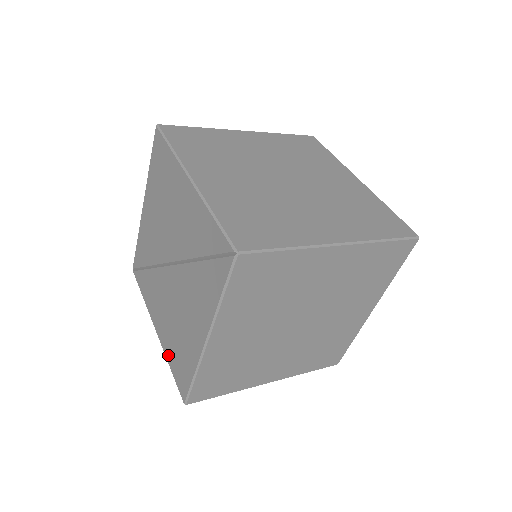
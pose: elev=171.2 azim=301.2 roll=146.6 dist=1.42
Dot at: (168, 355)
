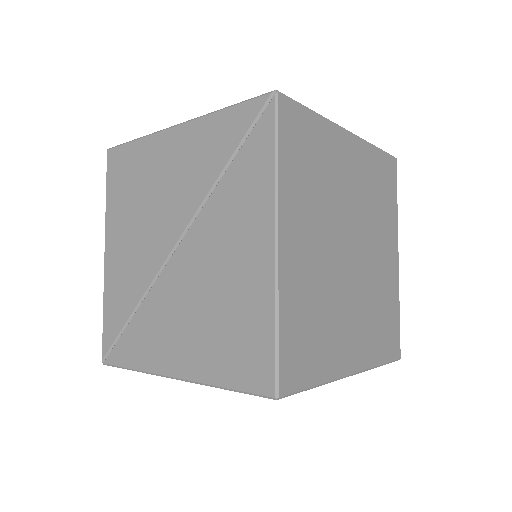
Dot at: (213, 373)
